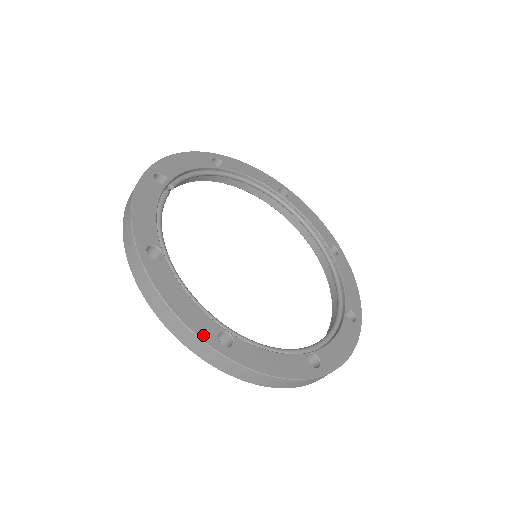
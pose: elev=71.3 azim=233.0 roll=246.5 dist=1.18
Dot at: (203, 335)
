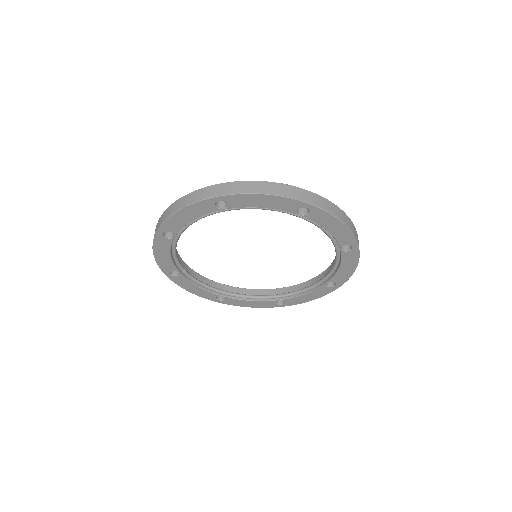
Dot at: (270, 307)
